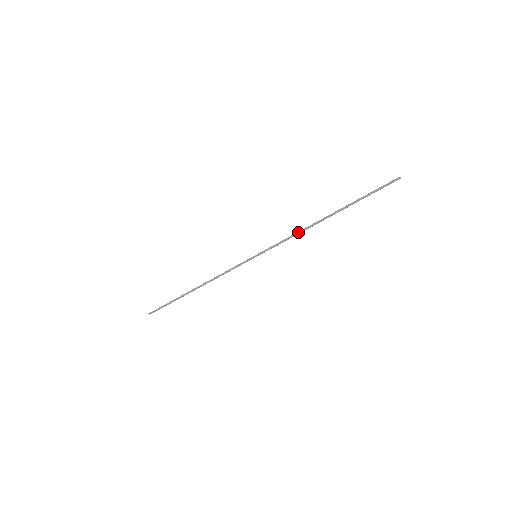
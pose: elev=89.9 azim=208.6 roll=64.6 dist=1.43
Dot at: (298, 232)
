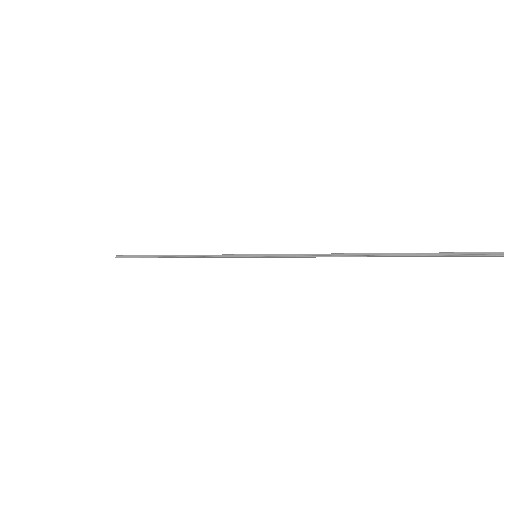
Dot at: (321, 254)
